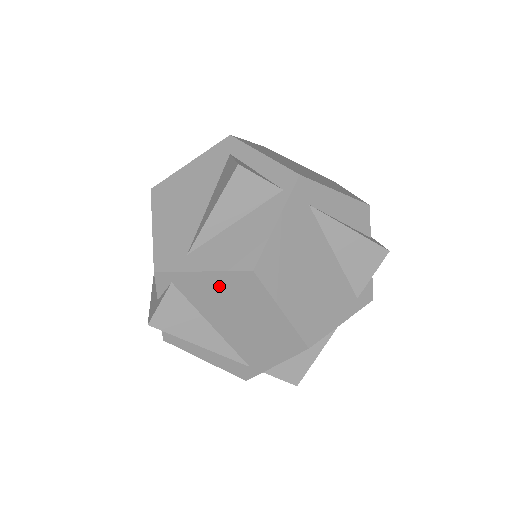
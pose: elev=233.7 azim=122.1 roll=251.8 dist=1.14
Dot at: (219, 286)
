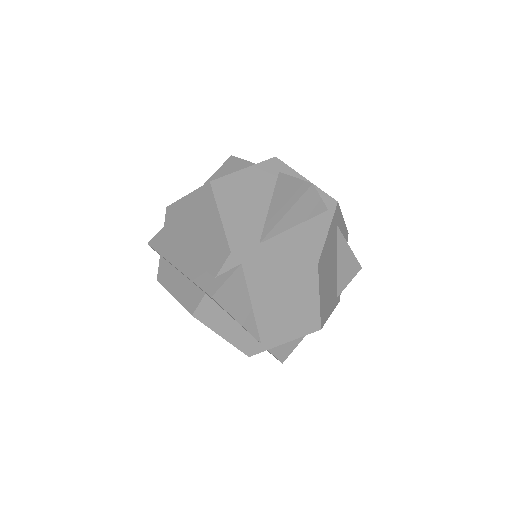
Dot at: (282, 272)
